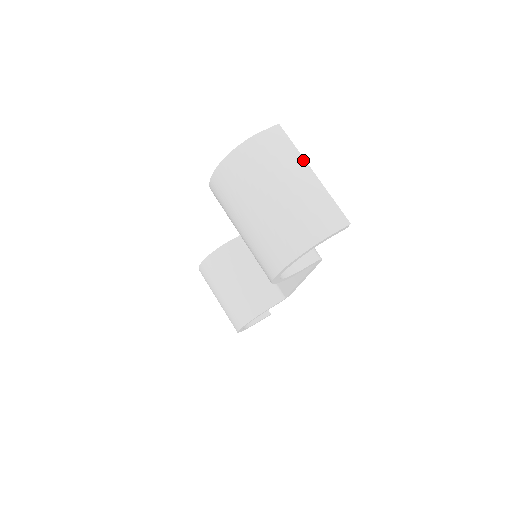
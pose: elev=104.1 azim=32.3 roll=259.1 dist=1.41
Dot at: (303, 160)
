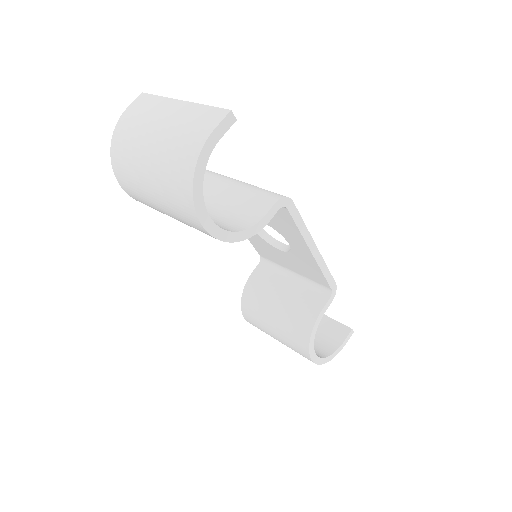
Dot at: (169, 100)
